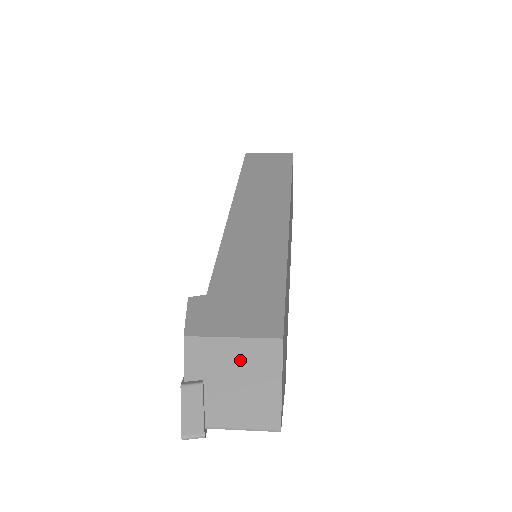
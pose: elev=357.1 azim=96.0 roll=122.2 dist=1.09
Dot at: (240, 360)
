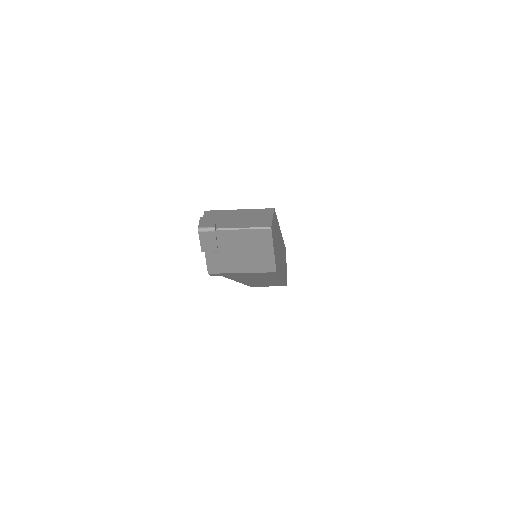
Dot at: (243, 213)
